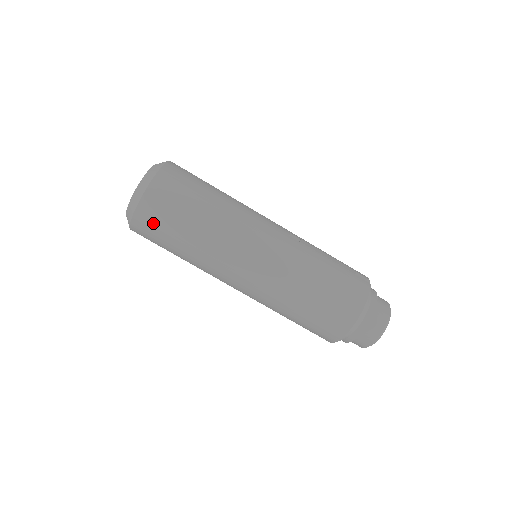
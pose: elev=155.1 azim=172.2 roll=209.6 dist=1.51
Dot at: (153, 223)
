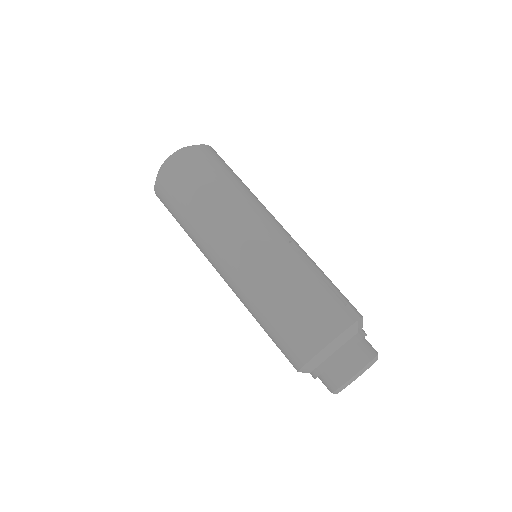
Dot at: (169, 190)
